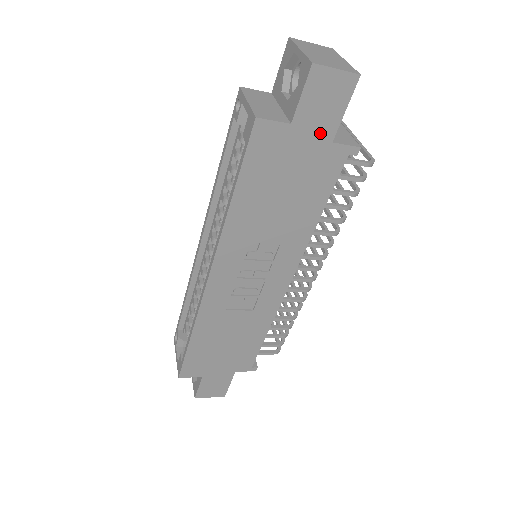
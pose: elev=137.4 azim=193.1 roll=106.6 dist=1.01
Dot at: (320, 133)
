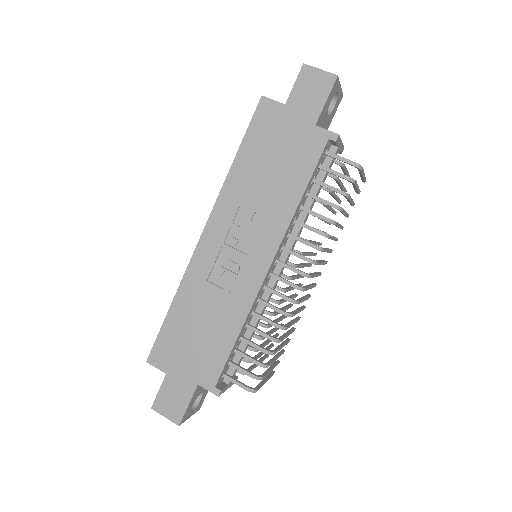
Dot at: (306, 116)
